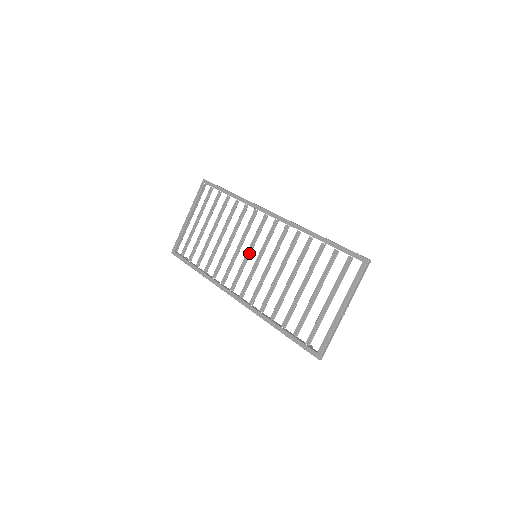
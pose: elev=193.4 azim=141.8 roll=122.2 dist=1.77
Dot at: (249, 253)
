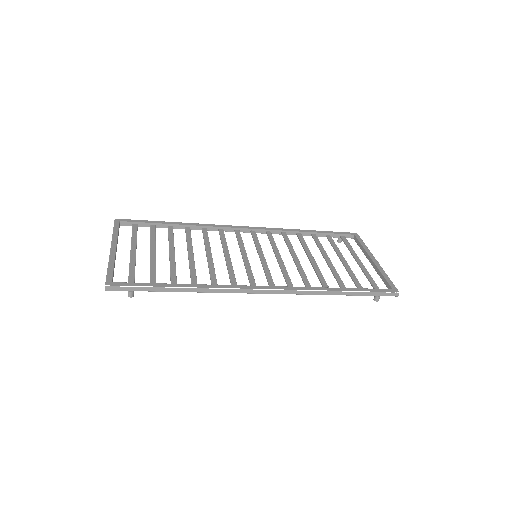
Dot at: (246, 255)
